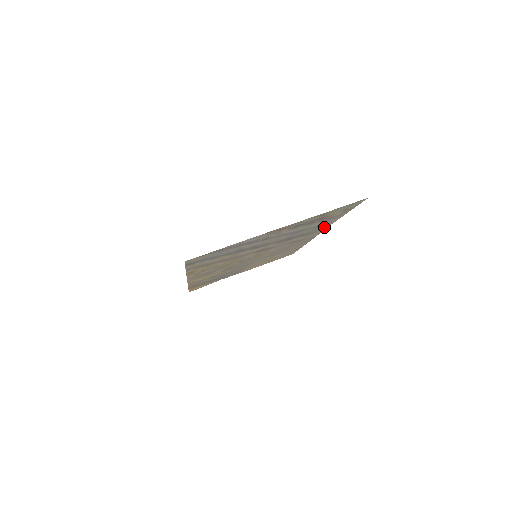
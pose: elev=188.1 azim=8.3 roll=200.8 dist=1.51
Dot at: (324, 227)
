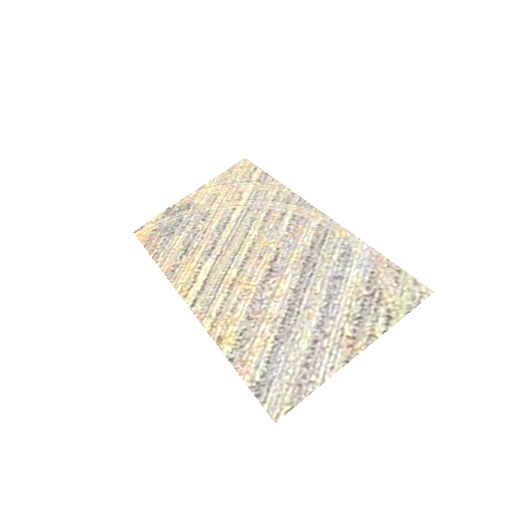
Dot at: (338, 231)
